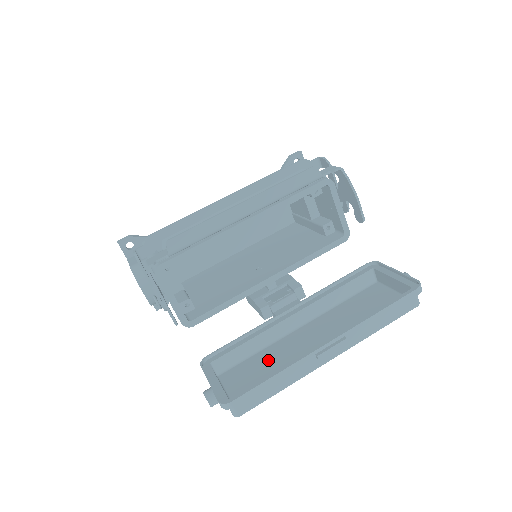
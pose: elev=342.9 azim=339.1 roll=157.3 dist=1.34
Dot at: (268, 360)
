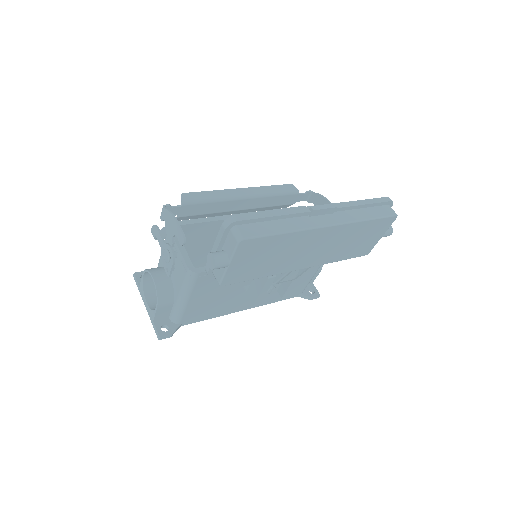
Dot at: (272, 260)
